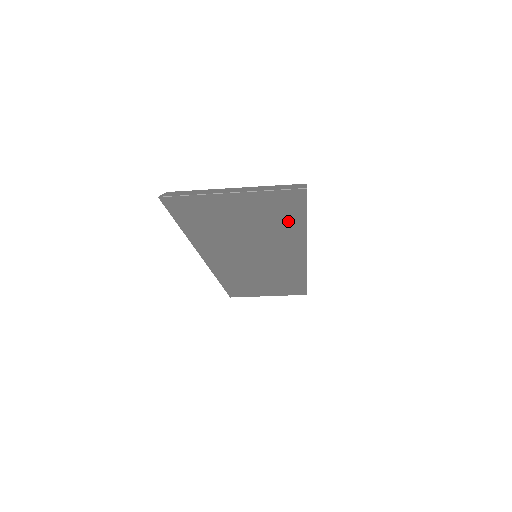
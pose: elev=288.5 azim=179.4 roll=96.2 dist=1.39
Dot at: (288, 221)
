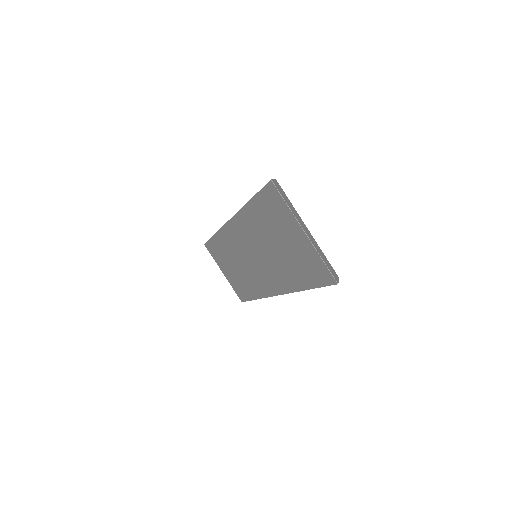
Dot at: (303, 276)
